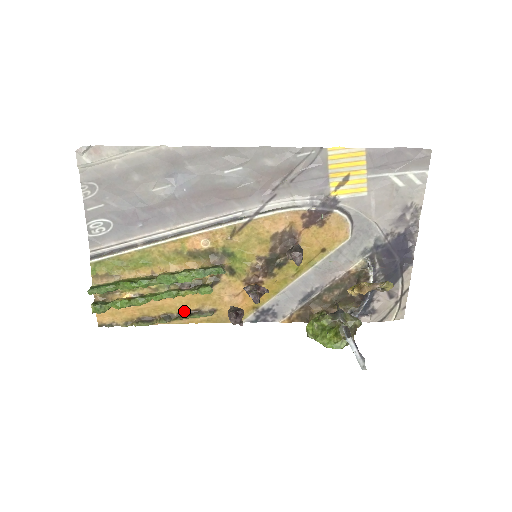
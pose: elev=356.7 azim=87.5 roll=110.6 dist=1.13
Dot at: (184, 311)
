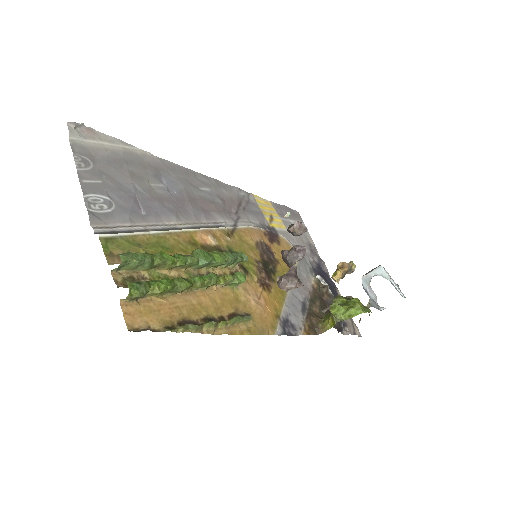
Dot at: (223, 315)
